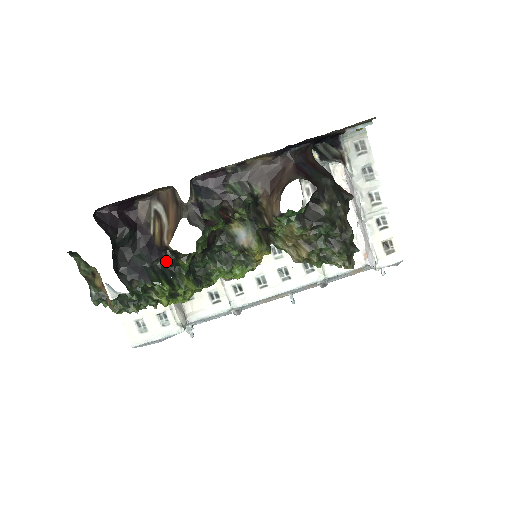
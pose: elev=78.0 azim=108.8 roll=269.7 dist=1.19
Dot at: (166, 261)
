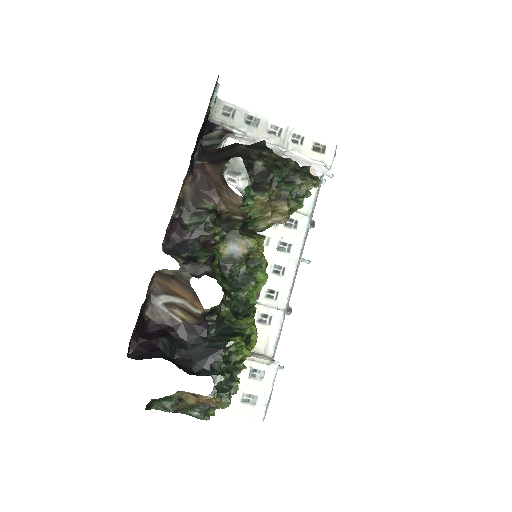
Dot at: (214, 325)
